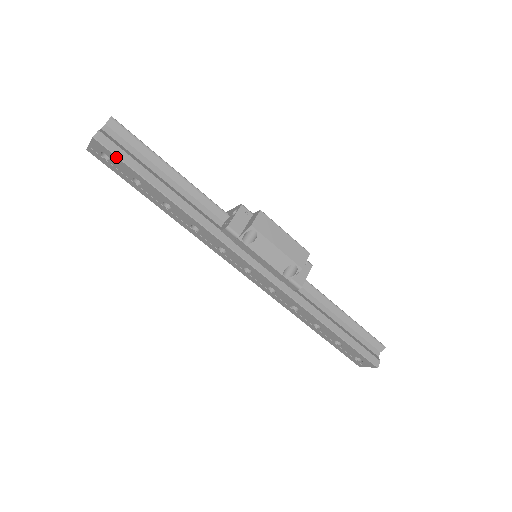
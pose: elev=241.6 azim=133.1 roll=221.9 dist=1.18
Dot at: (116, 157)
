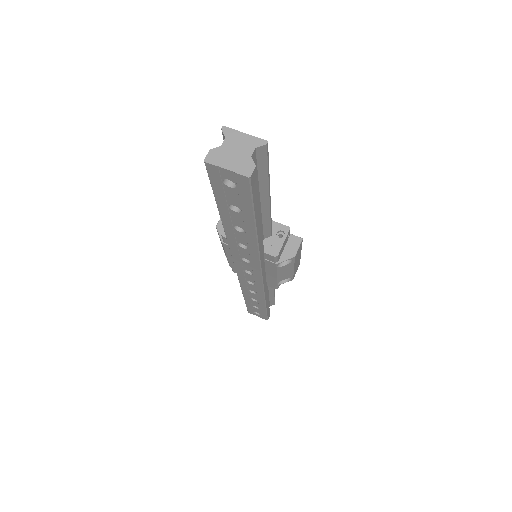
Dot at: (250, 197)
